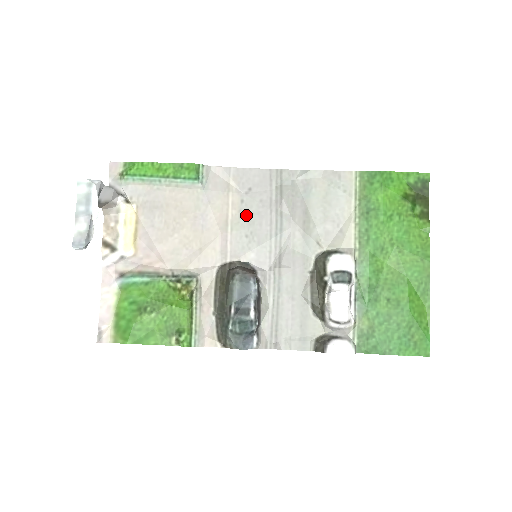
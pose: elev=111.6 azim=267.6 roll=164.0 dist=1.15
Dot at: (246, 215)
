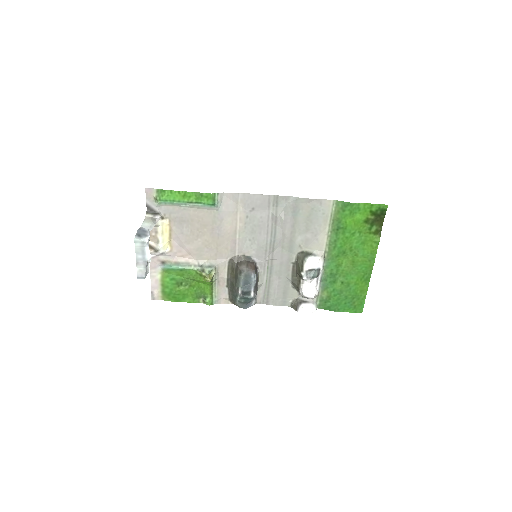
Dot at: (250, 226)
